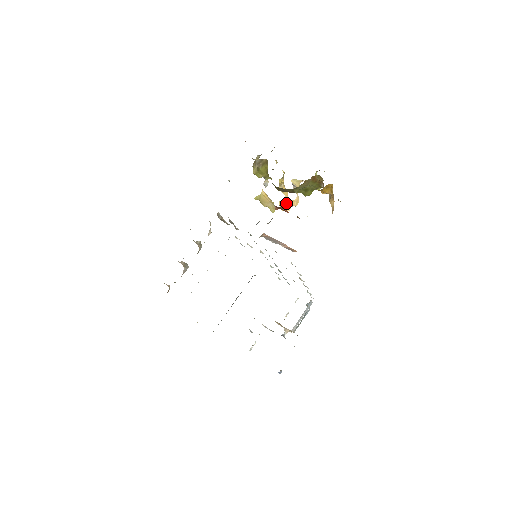
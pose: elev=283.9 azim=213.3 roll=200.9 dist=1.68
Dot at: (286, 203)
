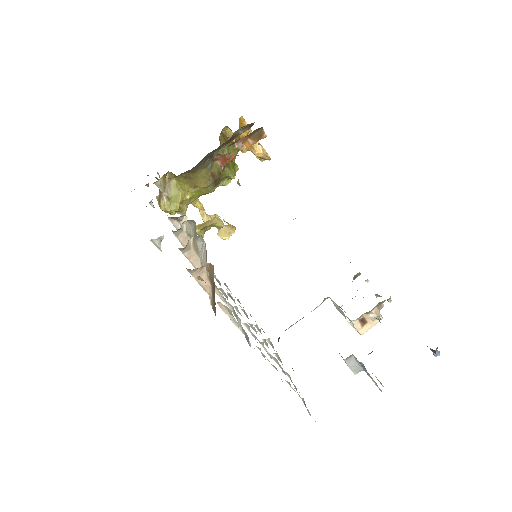
Dot at: (224, 229)
